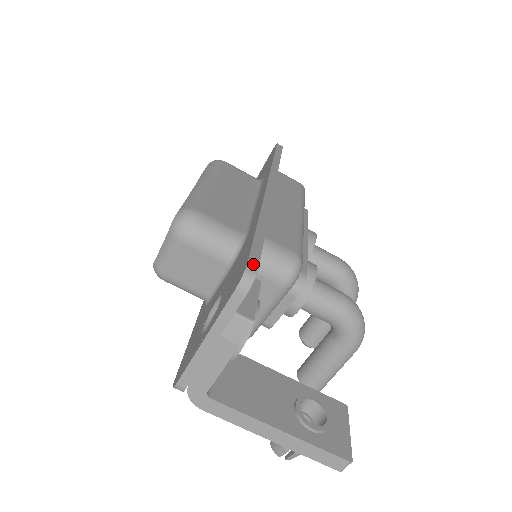
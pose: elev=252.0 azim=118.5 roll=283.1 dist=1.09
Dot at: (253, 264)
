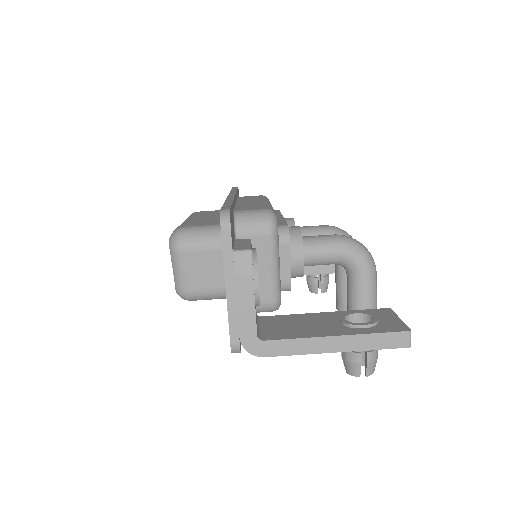
Dot at: (225, 209)
